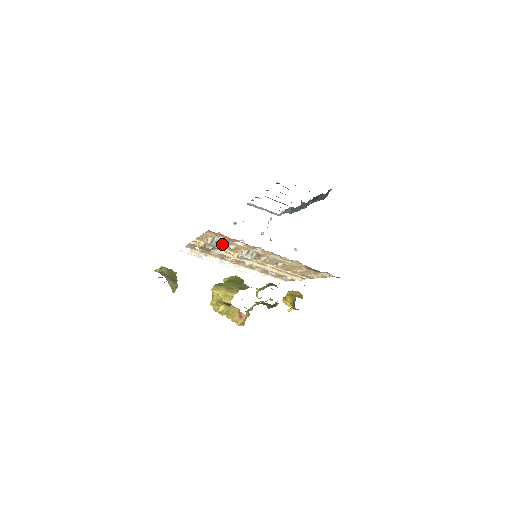
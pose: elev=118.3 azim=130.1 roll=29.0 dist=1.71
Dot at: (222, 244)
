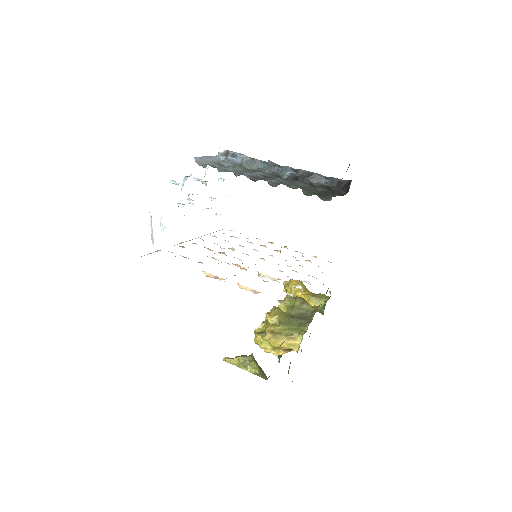
Dot at: occluded
